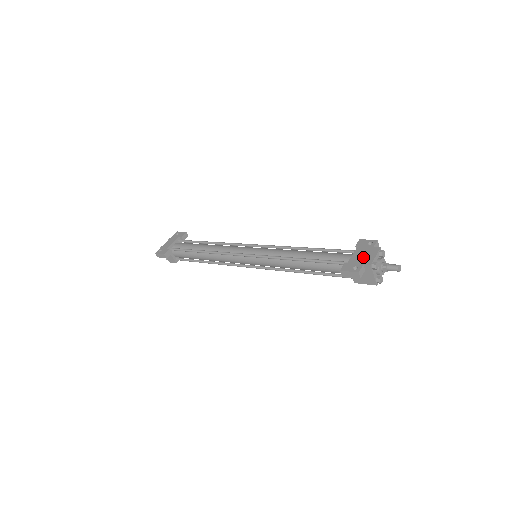
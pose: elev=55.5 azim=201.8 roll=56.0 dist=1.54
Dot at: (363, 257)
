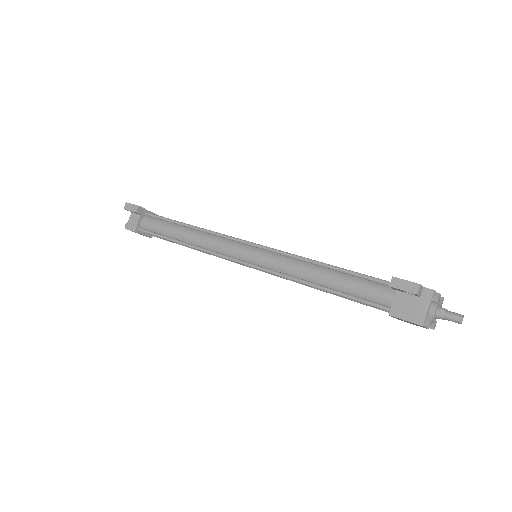
Dot at: occluded
